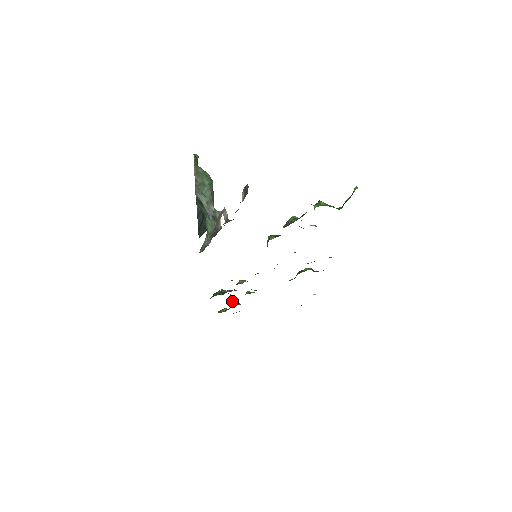
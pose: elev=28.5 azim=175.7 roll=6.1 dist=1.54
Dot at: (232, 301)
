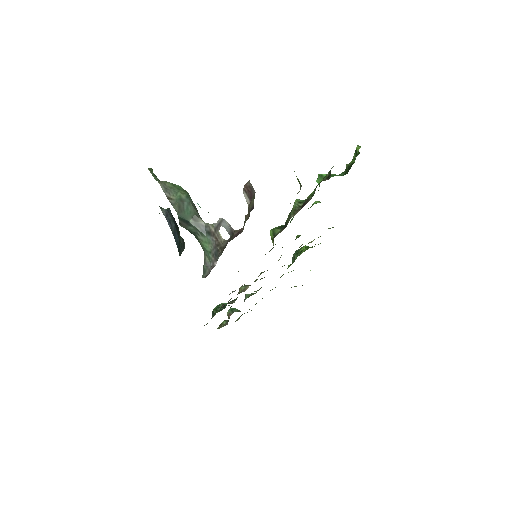
Dot at: (230, 311)
